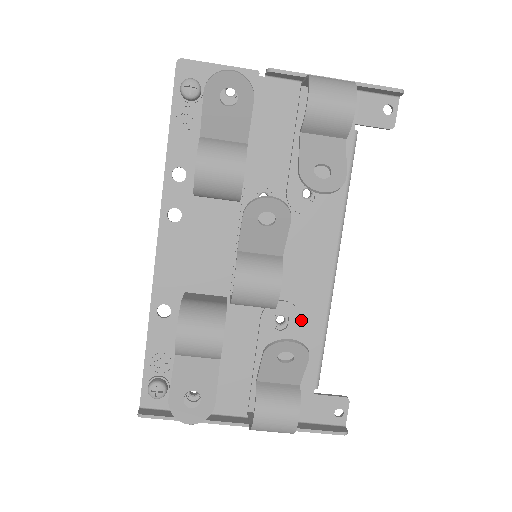
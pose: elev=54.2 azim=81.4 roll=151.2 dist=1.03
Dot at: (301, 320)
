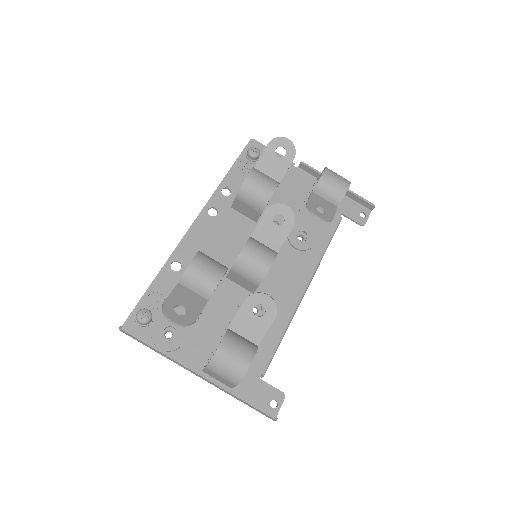
Dot at: occluded
